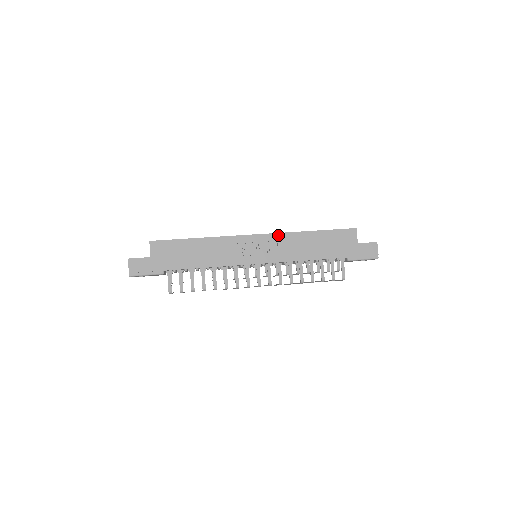
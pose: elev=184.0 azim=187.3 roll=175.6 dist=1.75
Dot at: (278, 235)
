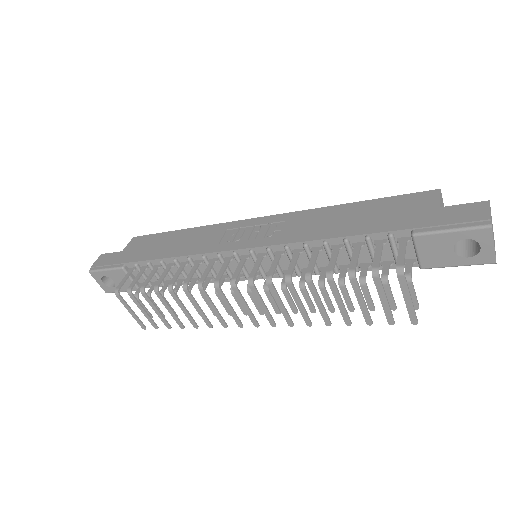
Dot at: (290, 214)
